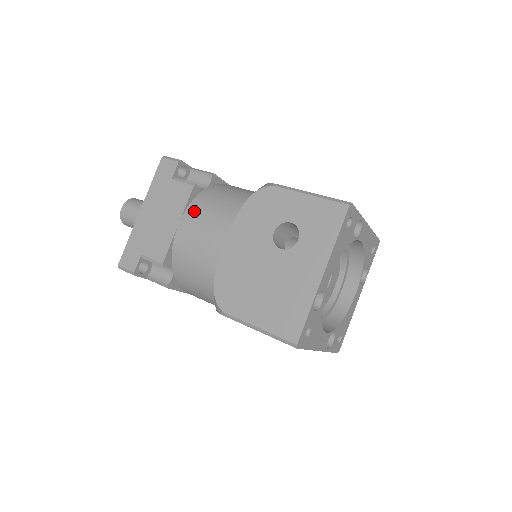
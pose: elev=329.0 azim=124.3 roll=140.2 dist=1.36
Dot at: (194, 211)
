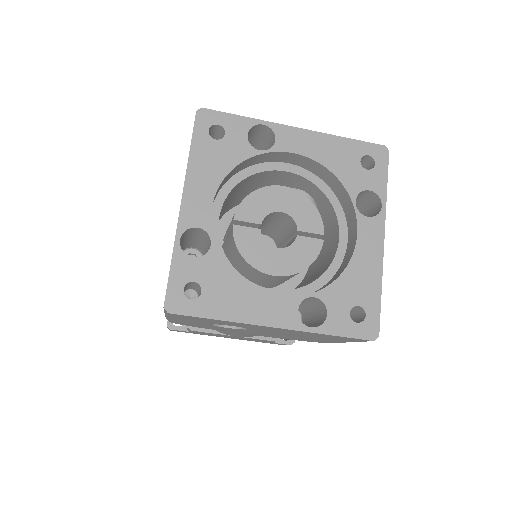
Dot at: occluded
